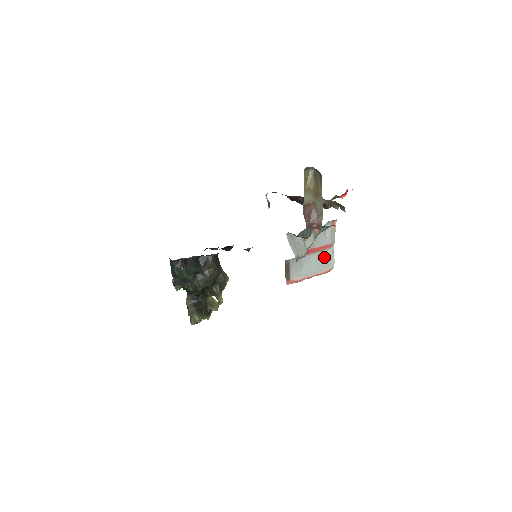
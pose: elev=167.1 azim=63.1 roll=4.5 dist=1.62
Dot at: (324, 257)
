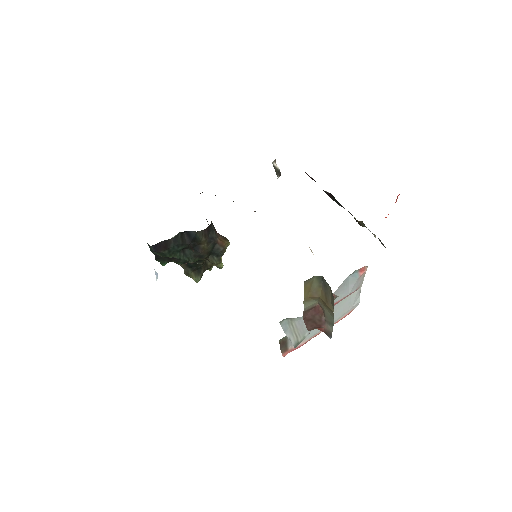
Dot at: (343, 304)
